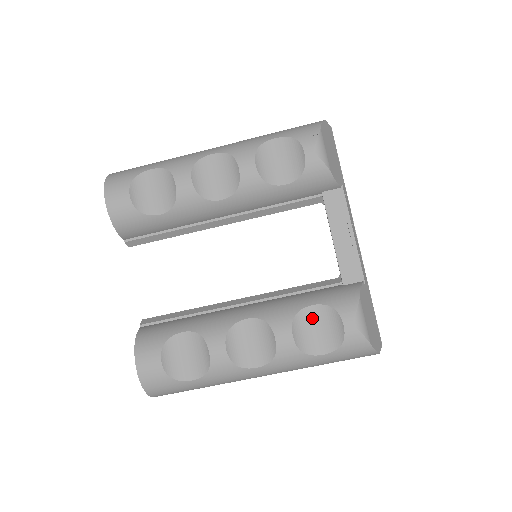
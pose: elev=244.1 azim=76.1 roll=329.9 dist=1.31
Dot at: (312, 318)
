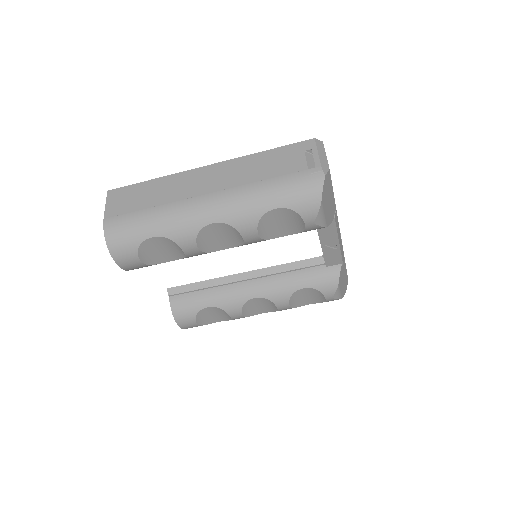
Dot at: (303, 293)
